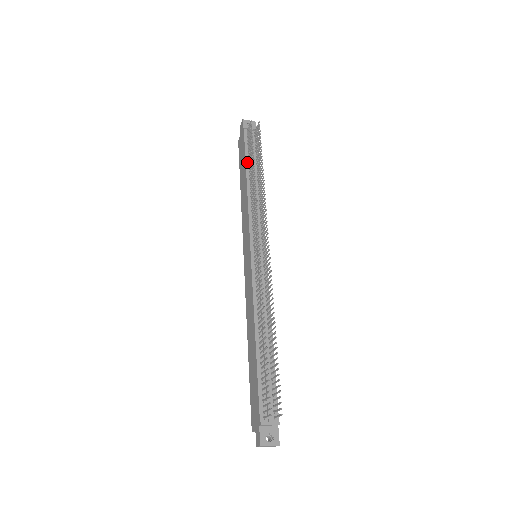
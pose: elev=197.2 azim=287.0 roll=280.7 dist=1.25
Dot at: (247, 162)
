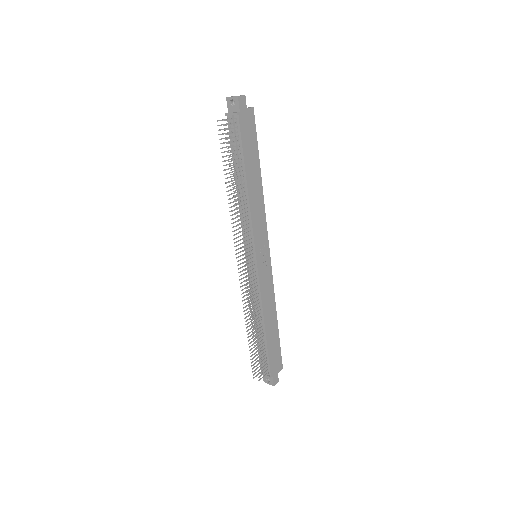
Dot at: (234, 162)
